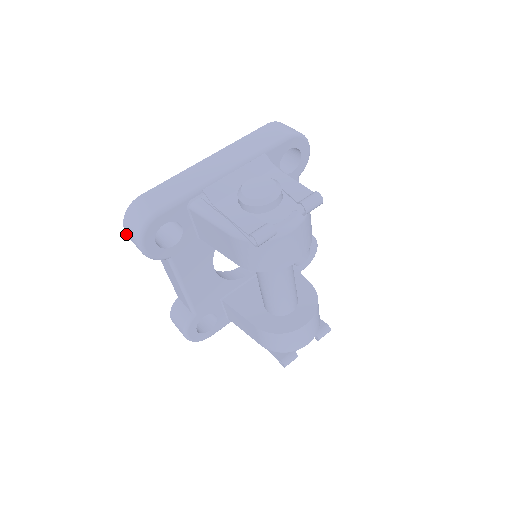
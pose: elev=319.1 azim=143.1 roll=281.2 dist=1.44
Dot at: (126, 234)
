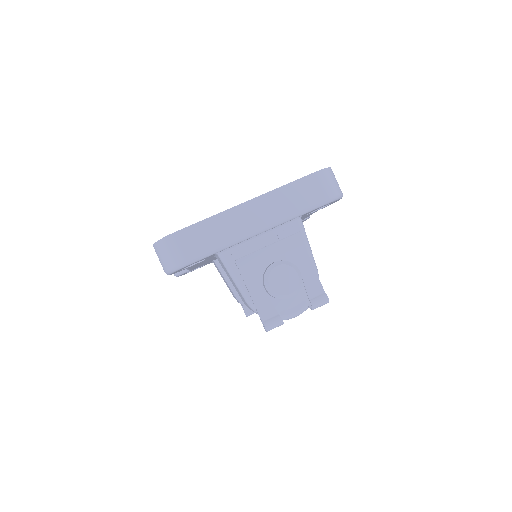
Dot at: occluded
